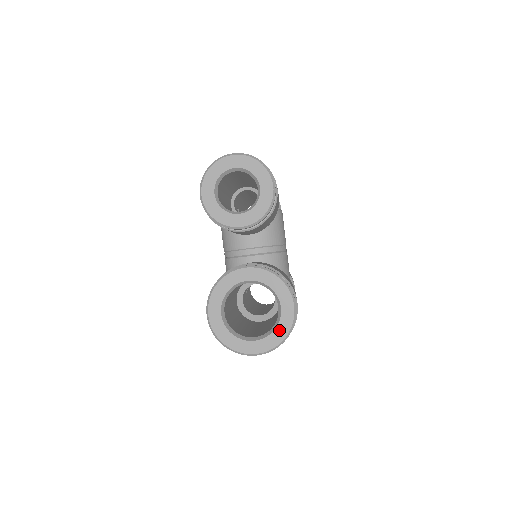
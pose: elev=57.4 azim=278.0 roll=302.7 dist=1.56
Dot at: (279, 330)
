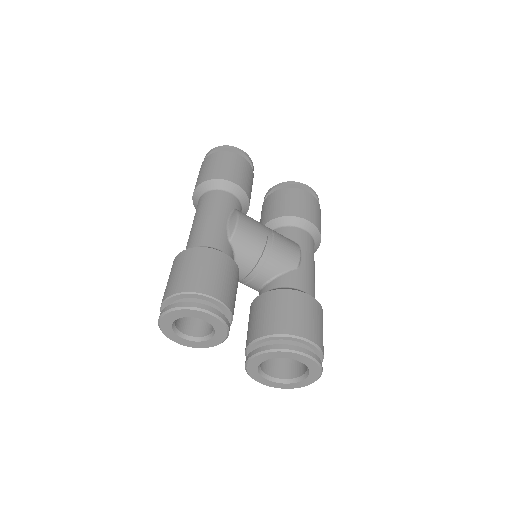
Dot at: (312, 370)
